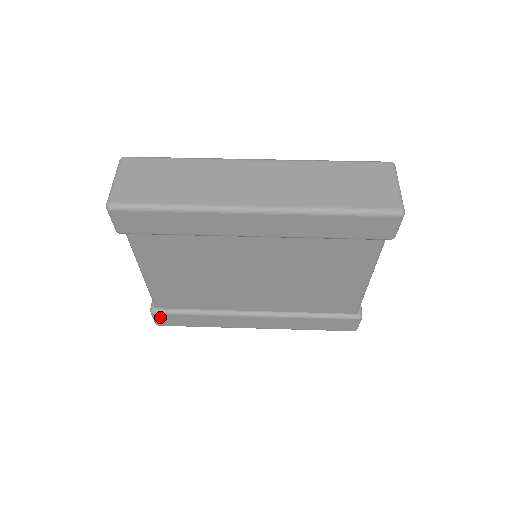
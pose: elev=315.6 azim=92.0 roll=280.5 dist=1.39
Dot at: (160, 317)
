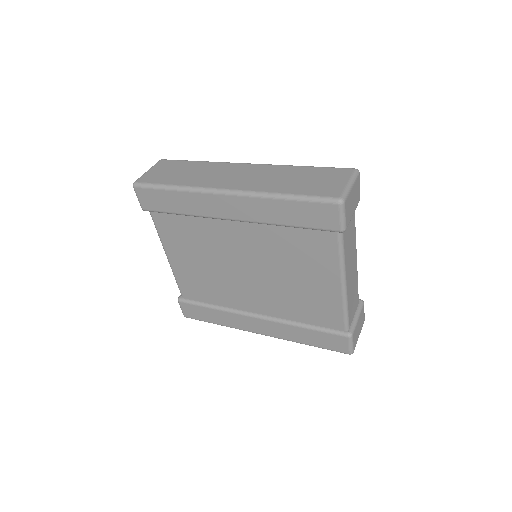
Dot at: (184, 306)
